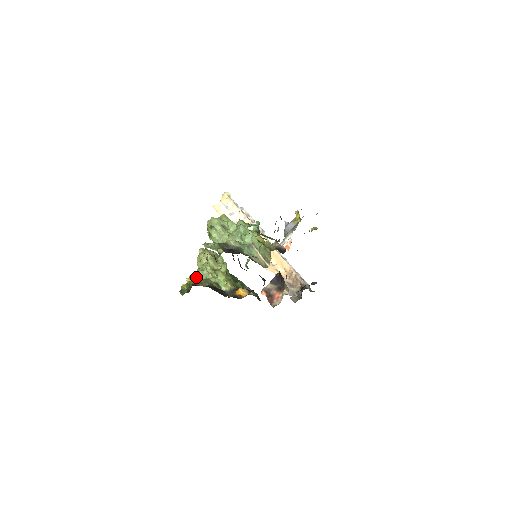
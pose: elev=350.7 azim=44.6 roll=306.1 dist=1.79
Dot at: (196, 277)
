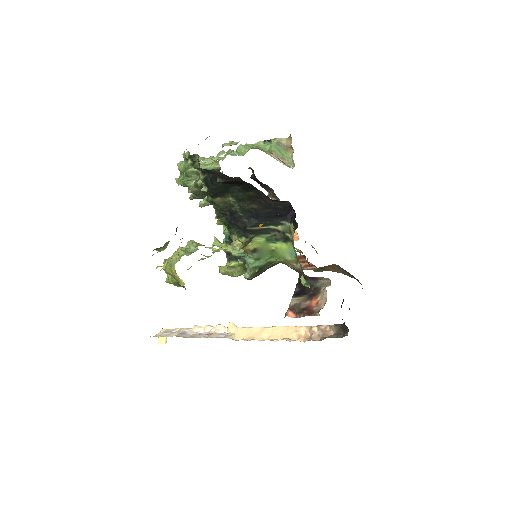
Dot at: occluded
